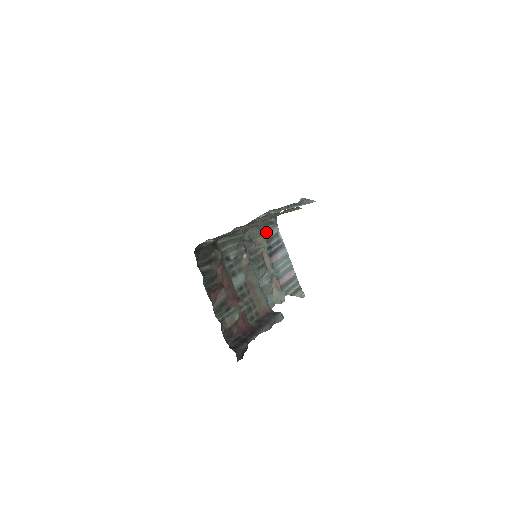
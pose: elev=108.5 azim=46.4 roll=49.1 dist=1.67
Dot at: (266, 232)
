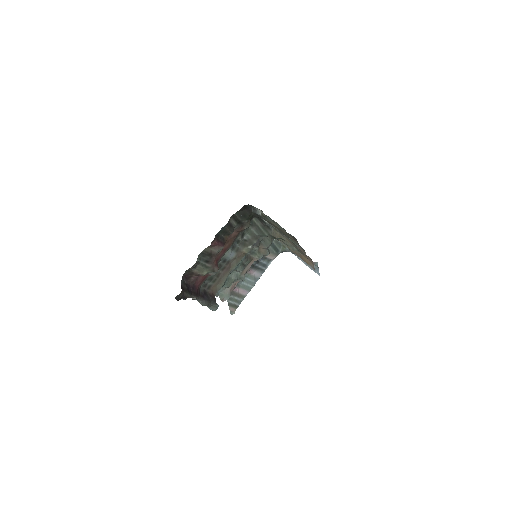
Dot at: occluded
